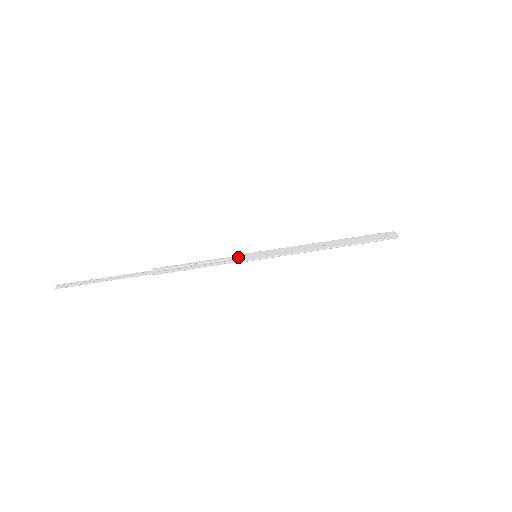
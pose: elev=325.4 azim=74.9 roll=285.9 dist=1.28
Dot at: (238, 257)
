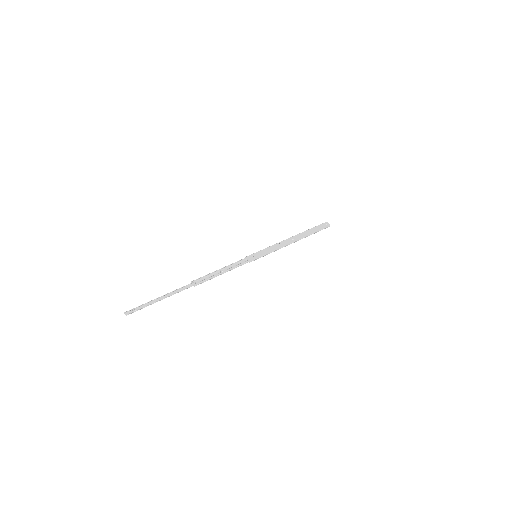
Dot at: (245, 259)
